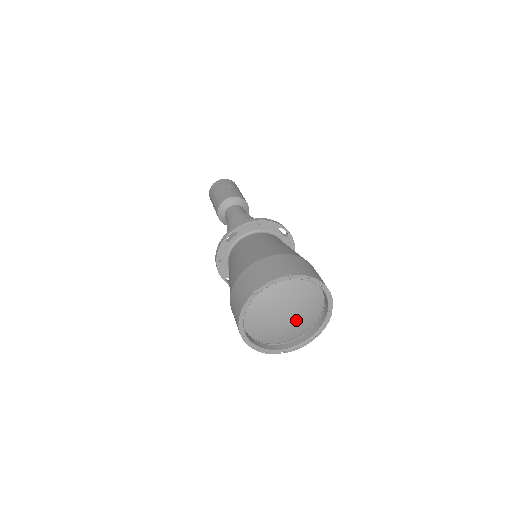
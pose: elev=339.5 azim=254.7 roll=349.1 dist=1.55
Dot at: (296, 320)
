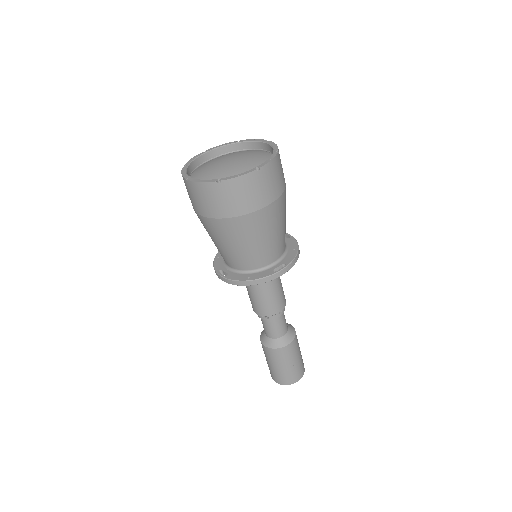
Dot at: (239, 163)
